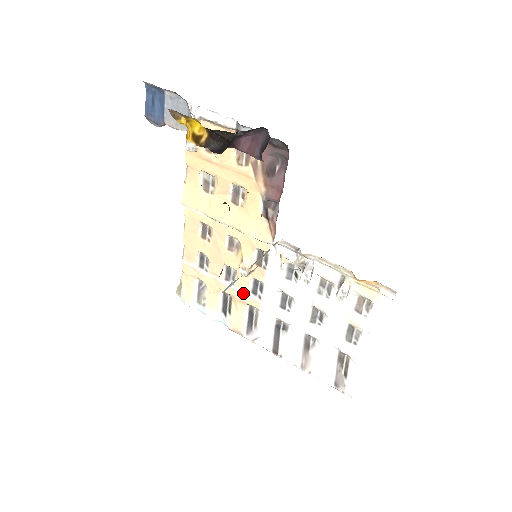
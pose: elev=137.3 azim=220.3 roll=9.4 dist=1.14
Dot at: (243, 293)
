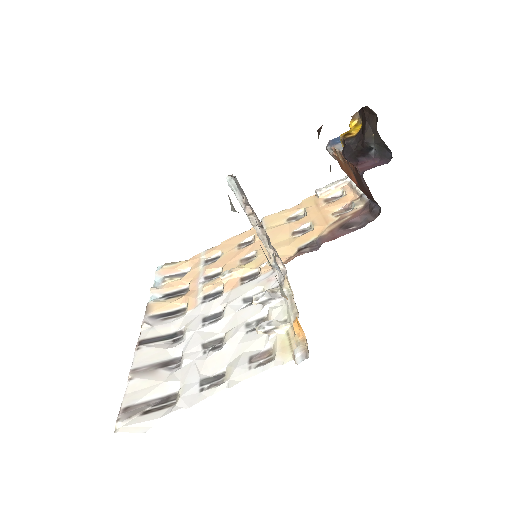
Dot at: (199, 293)
